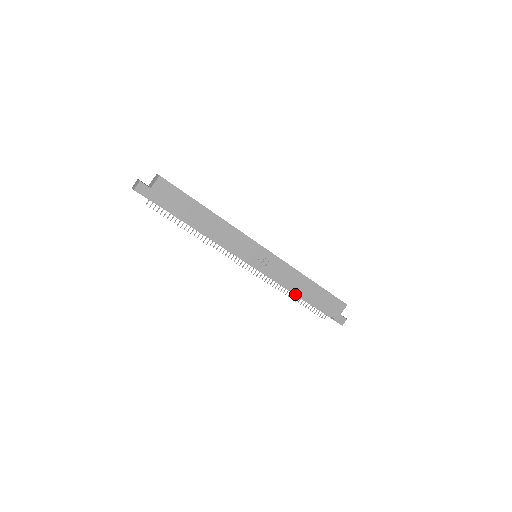
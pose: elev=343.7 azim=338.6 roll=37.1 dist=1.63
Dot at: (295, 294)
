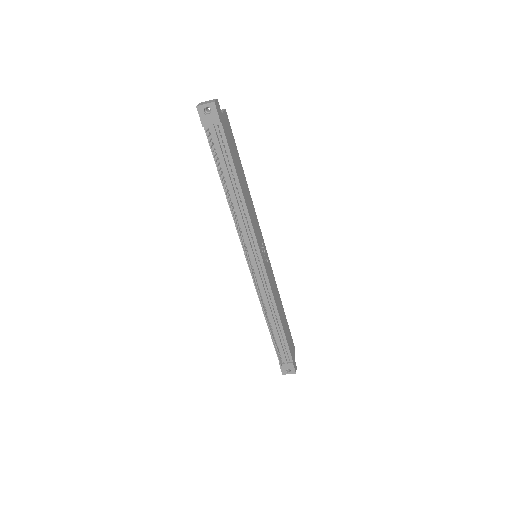
Dot at: (273, 319)
